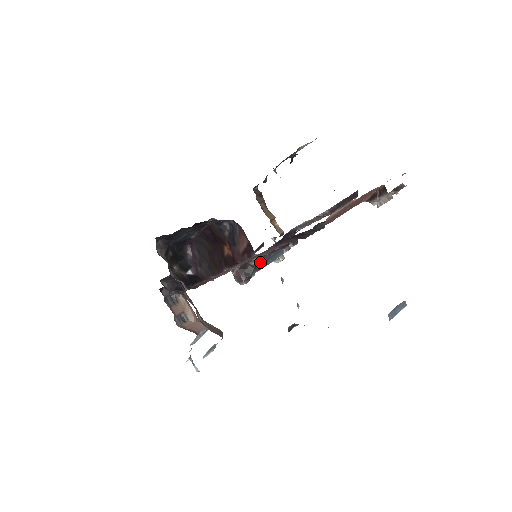
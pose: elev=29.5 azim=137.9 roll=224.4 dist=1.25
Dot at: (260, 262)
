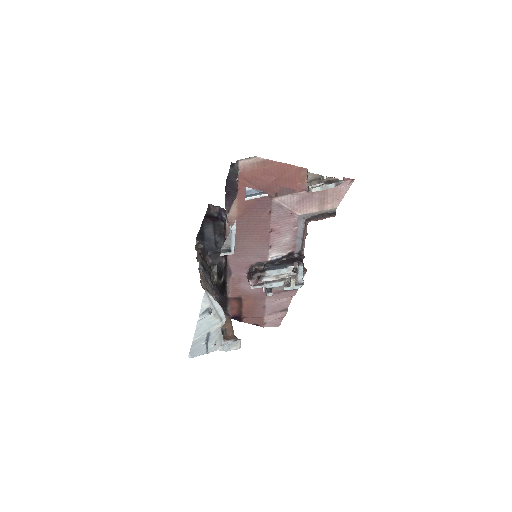
Dot at: (264, 268)
